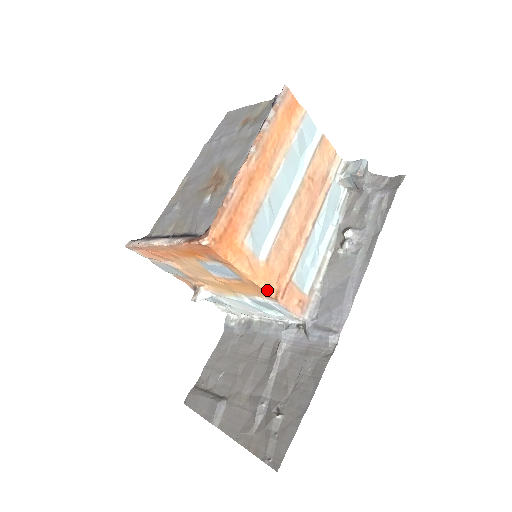
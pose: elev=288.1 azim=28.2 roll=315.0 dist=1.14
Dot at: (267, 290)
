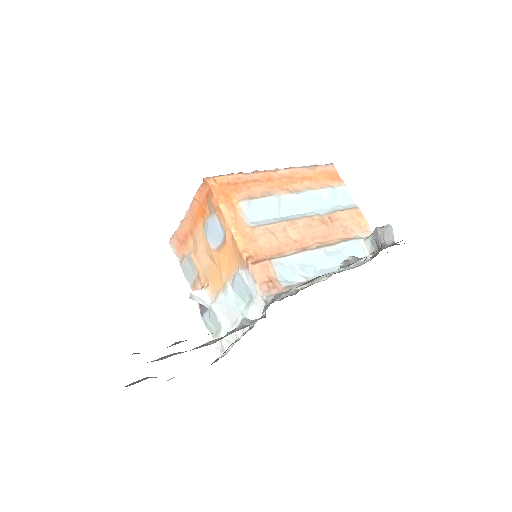
Dot at: (241, 248)
